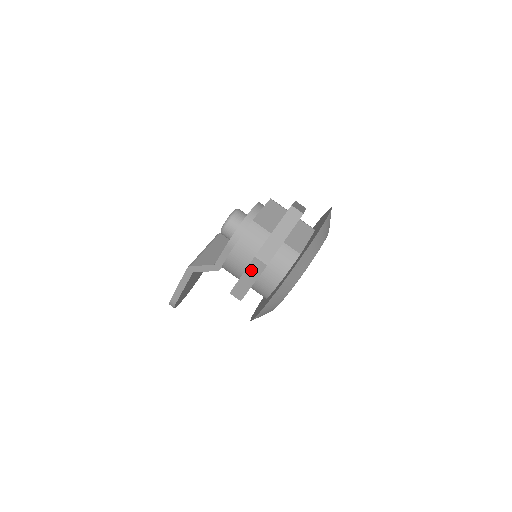
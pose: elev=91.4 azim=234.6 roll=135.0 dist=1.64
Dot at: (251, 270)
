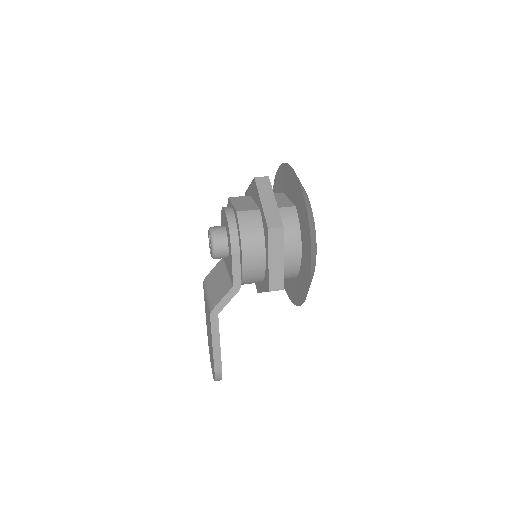
Dot at: (273, 246)
